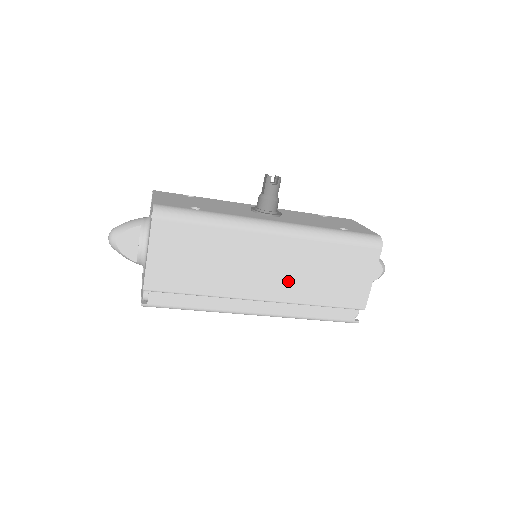
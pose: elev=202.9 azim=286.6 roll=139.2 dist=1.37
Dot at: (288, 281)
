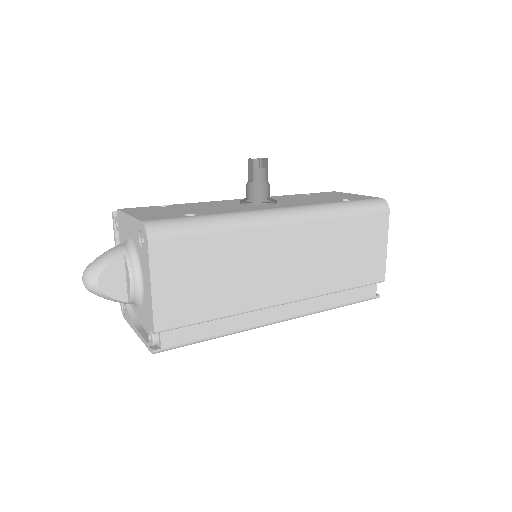
Dot at: (309, 272)
